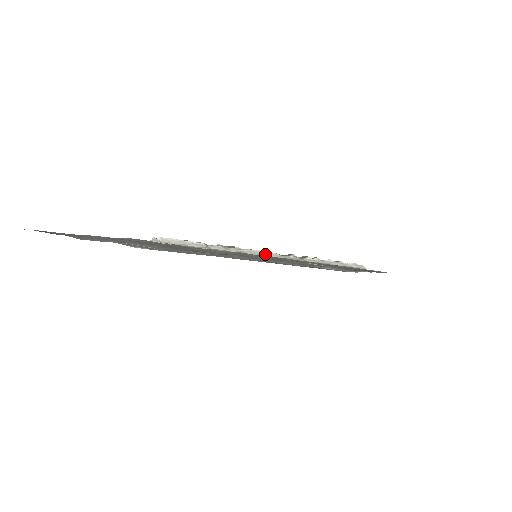
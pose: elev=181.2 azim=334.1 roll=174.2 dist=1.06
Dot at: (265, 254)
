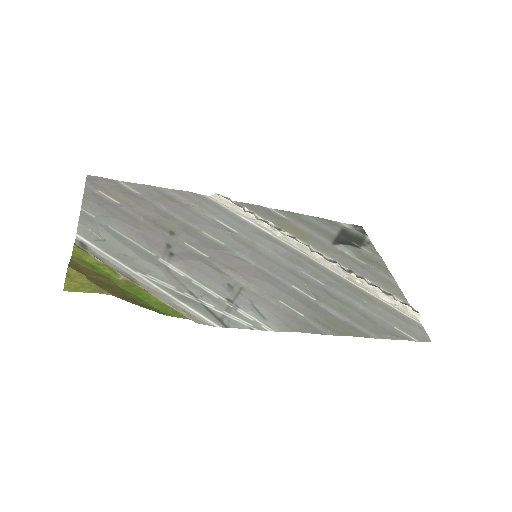
Dot at: (307, 249)
